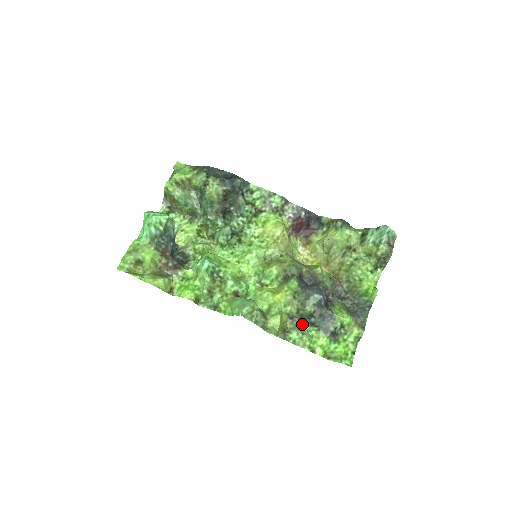
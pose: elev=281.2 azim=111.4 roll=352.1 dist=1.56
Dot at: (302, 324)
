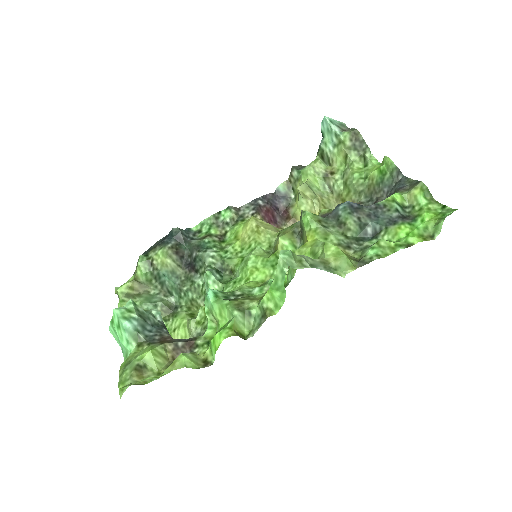
Dot at: (366, 244)
